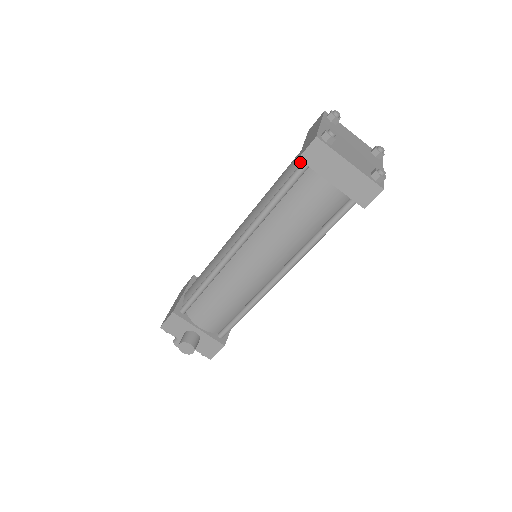
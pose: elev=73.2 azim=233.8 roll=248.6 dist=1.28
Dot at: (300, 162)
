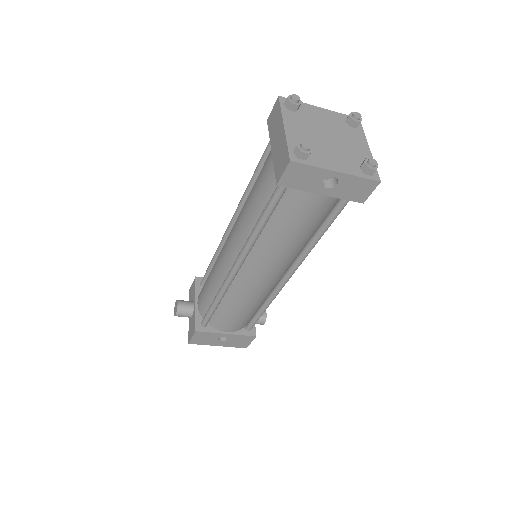
Dot at: occluded
